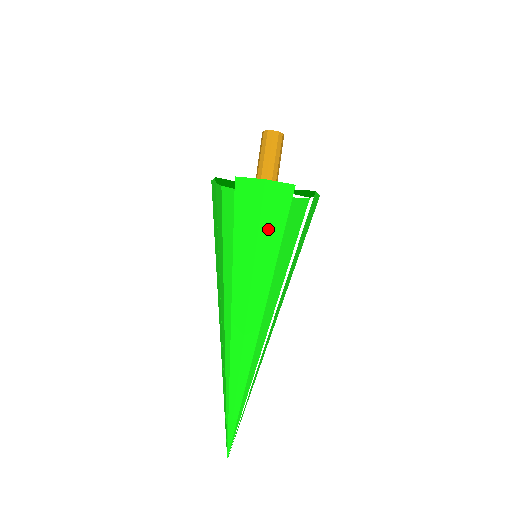
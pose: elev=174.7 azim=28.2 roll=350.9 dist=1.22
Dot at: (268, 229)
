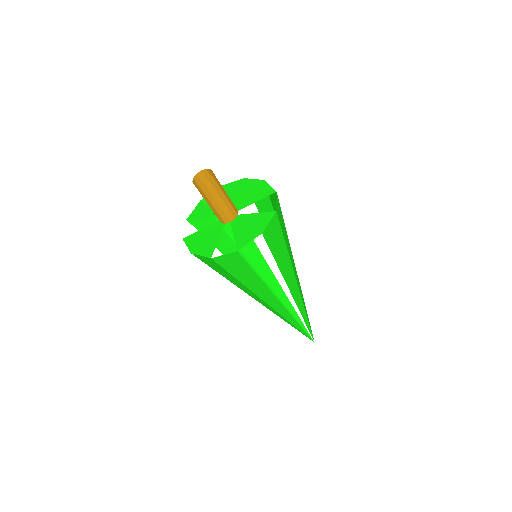
Dot at: (241, 274)
